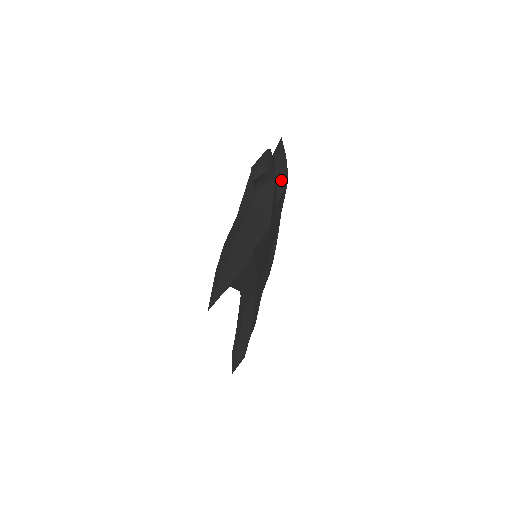
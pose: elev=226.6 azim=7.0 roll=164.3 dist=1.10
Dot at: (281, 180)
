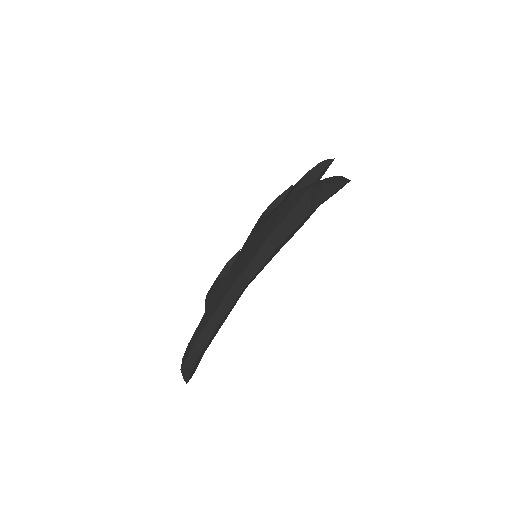
Dot at: occluded
